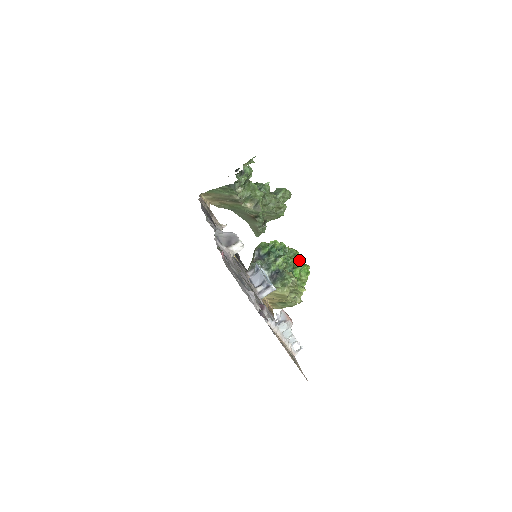
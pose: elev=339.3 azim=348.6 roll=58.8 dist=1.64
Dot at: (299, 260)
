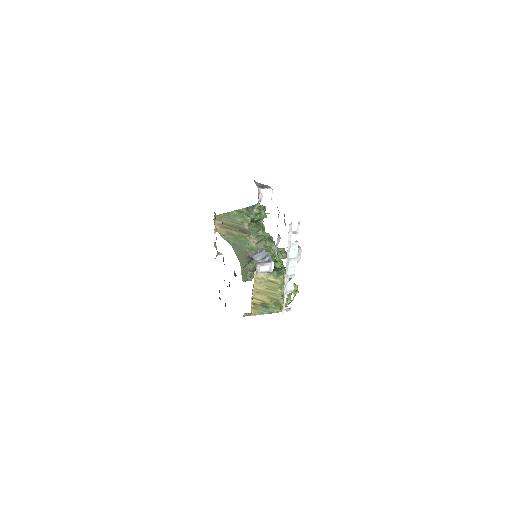
Dot at: occluded
